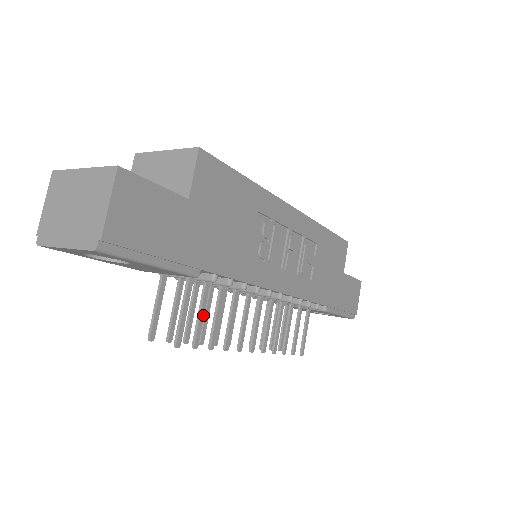
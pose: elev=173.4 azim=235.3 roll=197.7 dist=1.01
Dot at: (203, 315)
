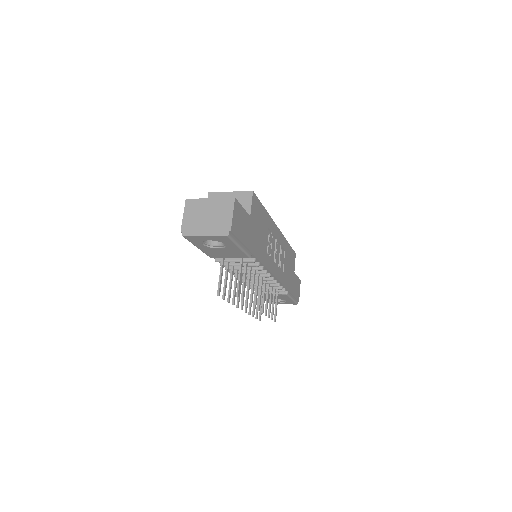
Dot at: (245, 282)
